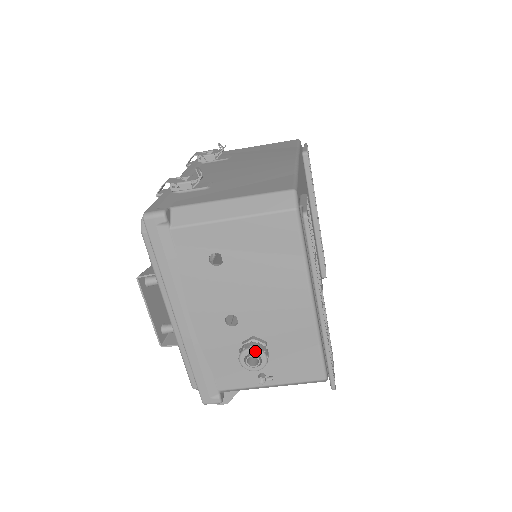
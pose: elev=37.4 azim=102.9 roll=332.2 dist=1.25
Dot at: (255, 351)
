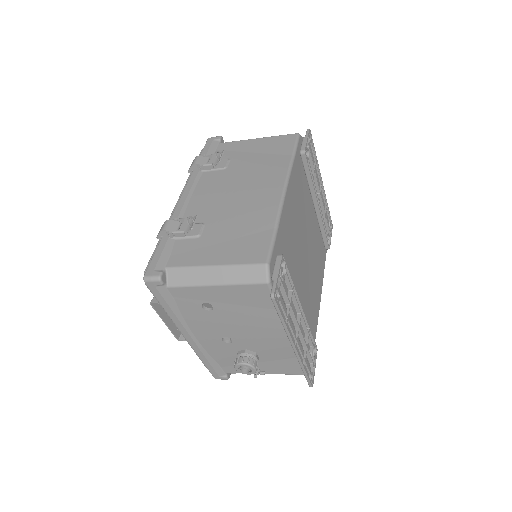
Dot at: (246, 365)
